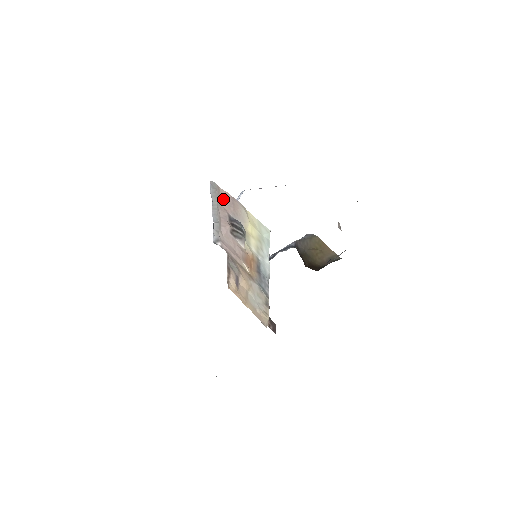
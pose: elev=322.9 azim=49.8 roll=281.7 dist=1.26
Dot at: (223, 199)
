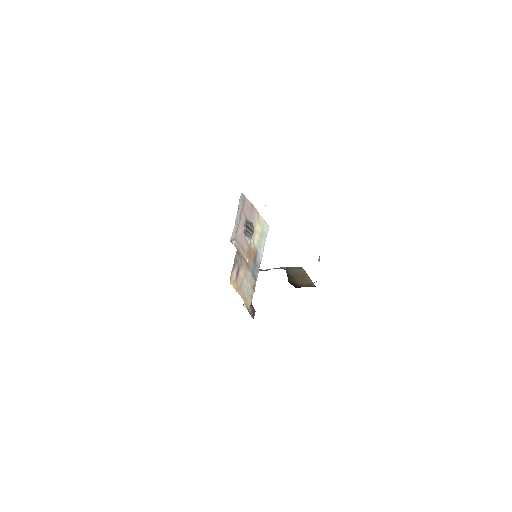
Dot at: (246, 206)
